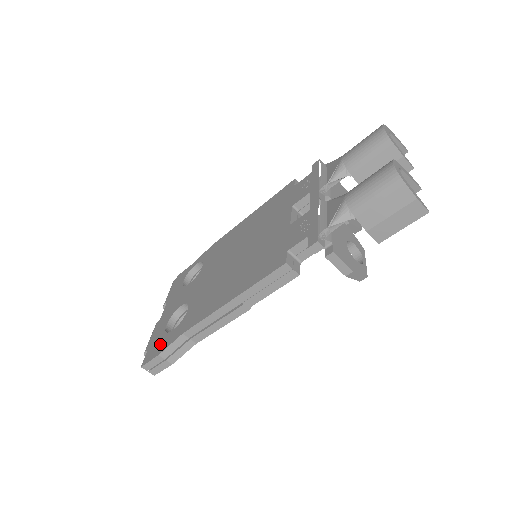
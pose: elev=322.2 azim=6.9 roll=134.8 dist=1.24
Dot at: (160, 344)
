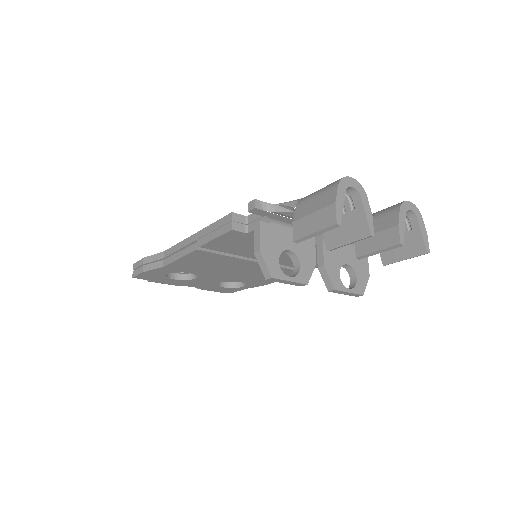
Dot at: occluded
